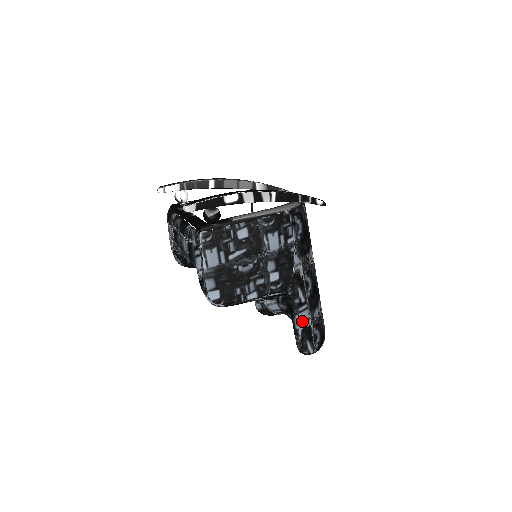
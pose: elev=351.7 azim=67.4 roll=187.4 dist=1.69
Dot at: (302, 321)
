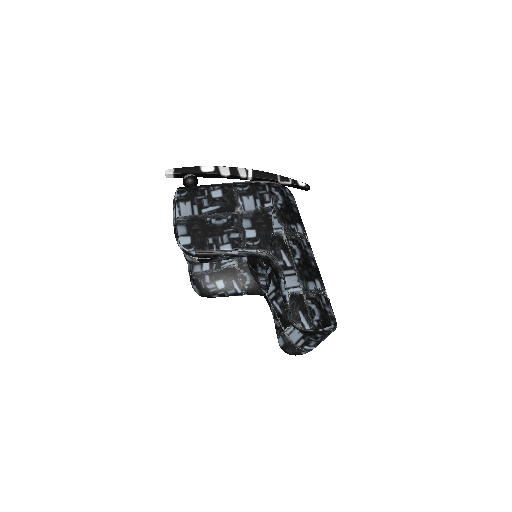
Dot at: (289, 286)
